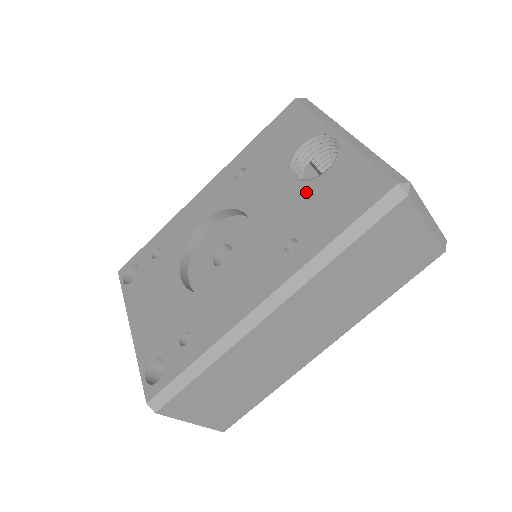
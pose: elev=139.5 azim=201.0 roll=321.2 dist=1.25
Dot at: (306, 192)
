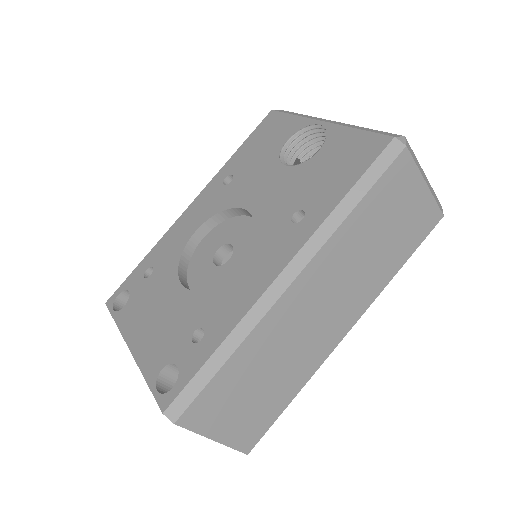
Dot at: (303, 172)
